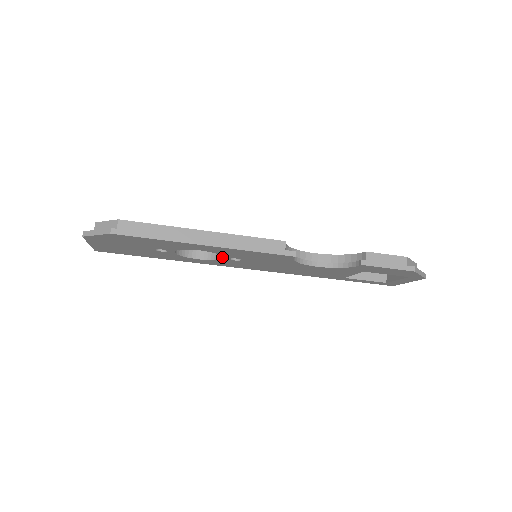
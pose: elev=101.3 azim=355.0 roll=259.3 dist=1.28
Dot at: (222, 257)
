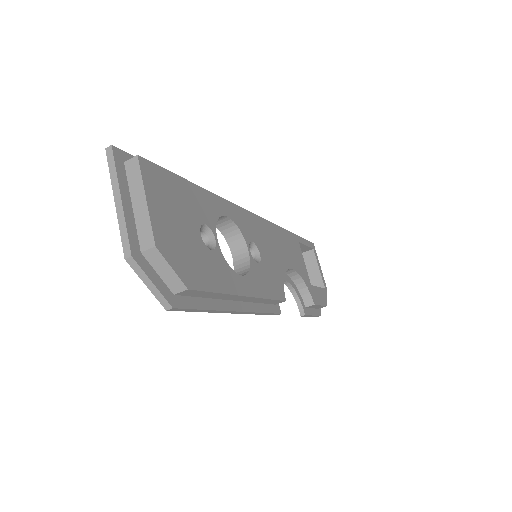
Dot at: (232, 251)
